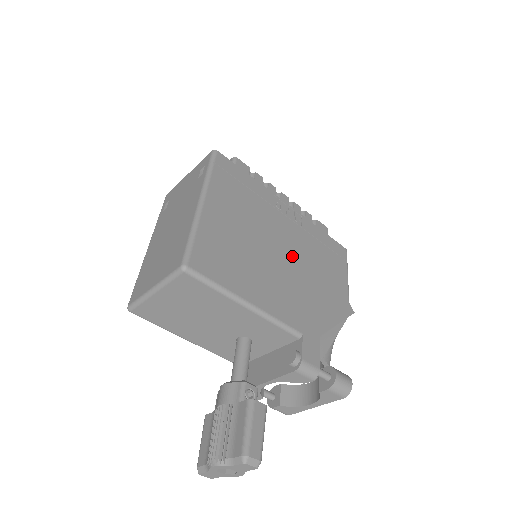
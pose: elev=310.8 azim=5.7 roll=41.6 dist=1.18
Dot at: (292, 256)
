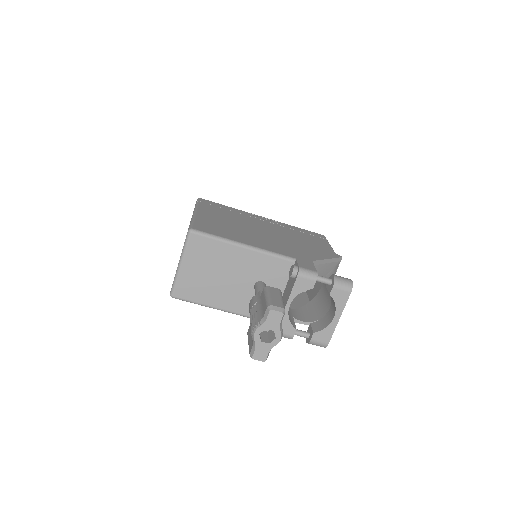
Dot at: (274, 233)
